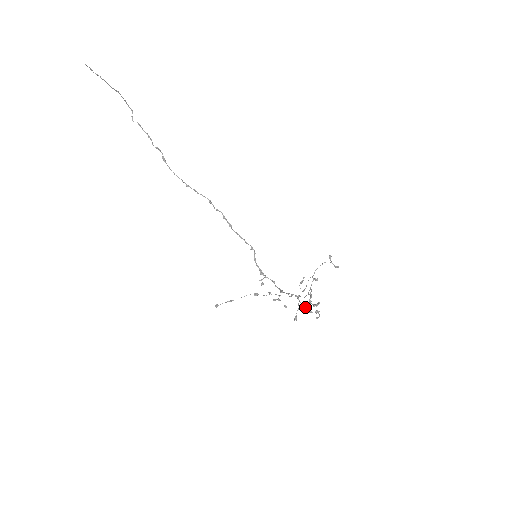
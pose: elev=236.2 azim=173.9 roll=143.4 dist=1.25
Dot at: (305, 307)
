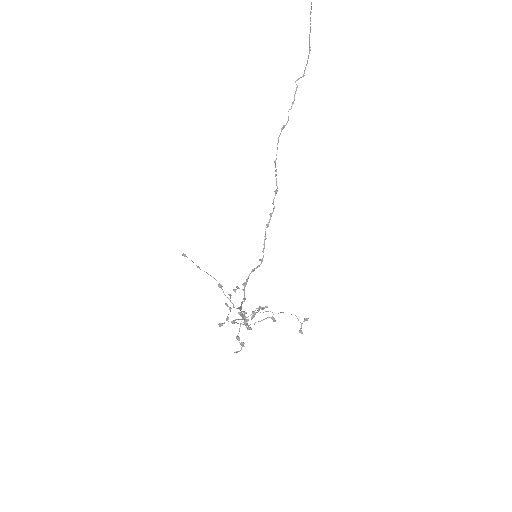
Dot at: occluded
